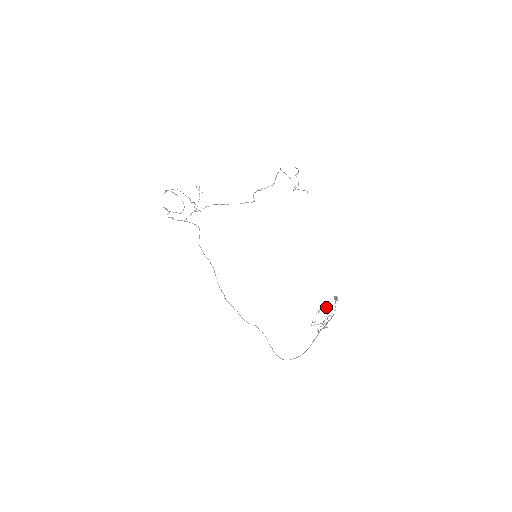
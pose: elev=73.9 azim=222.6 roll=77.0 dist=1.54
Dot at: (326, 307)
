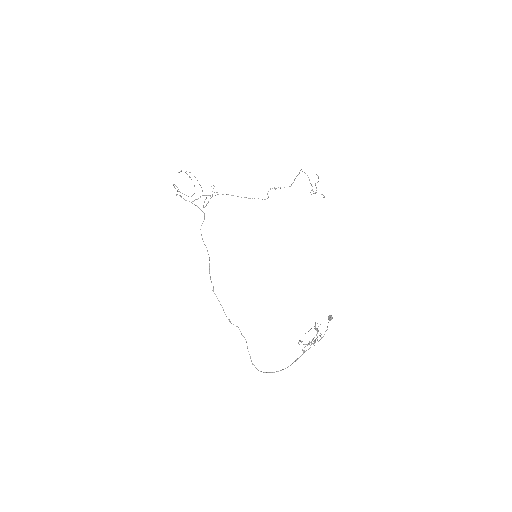
Dot at: occluded
